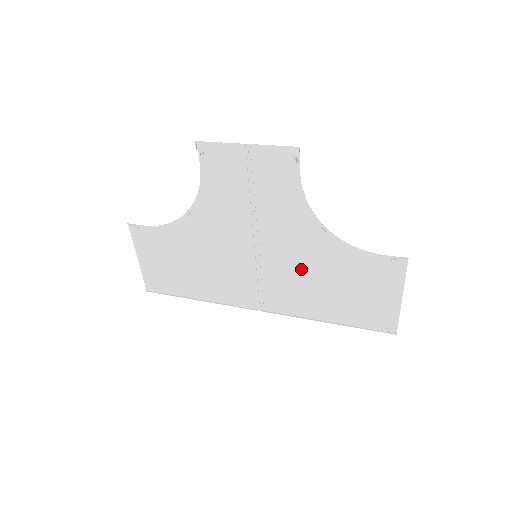
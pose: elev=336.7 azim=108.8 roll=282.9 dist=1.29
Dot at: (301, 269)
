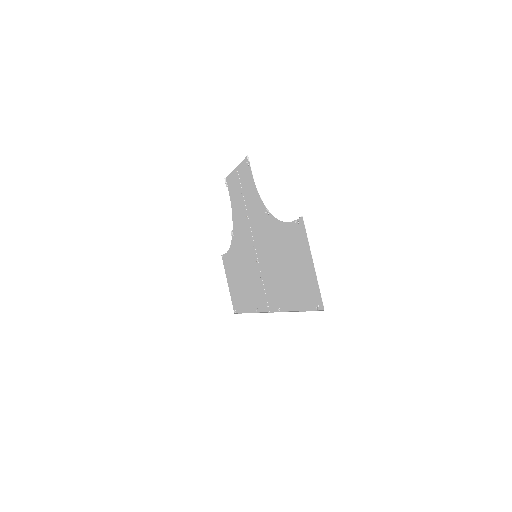
Dot at: (271, 258)
